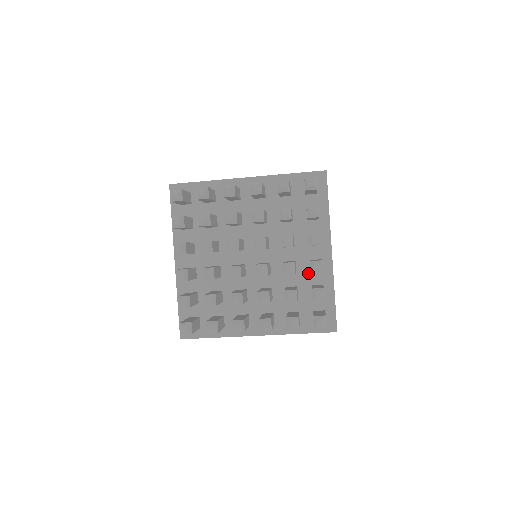
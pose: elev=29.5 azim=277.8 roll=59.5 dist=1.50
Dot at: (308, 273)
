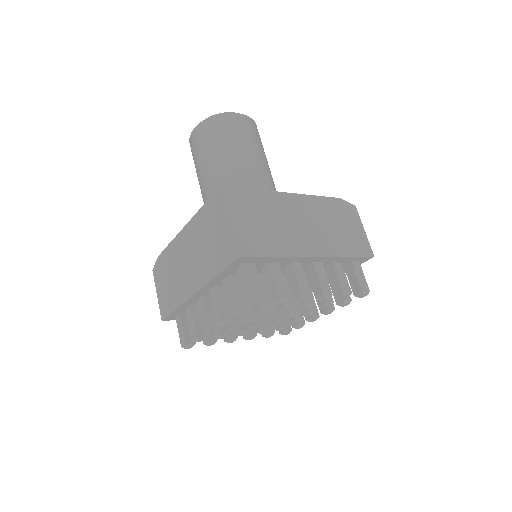
Dot at: occluded
